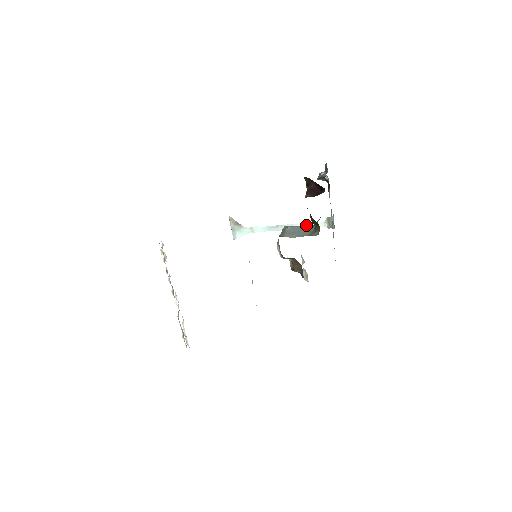
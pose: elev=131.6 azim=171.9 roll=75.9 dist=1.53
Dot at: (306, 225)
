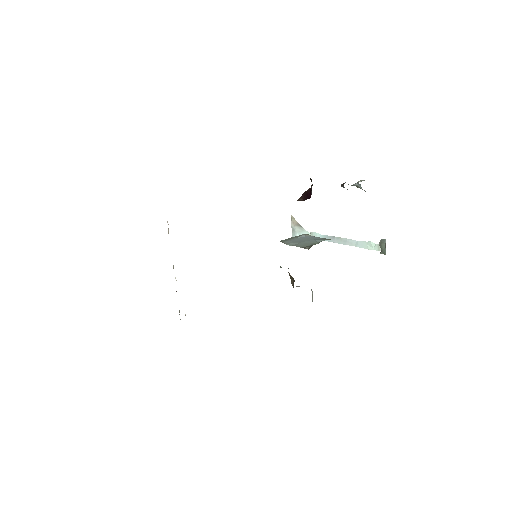
Dot at: (323, 238)
